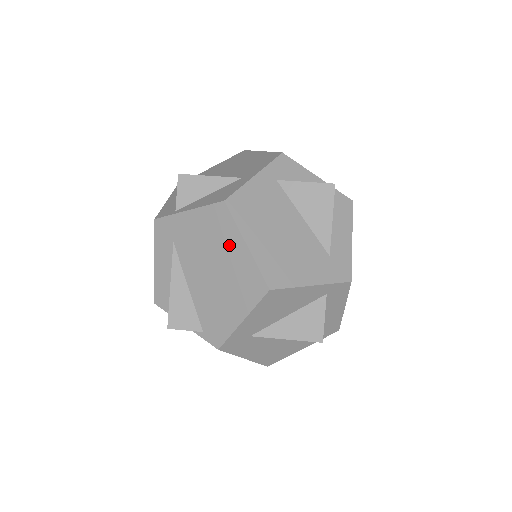
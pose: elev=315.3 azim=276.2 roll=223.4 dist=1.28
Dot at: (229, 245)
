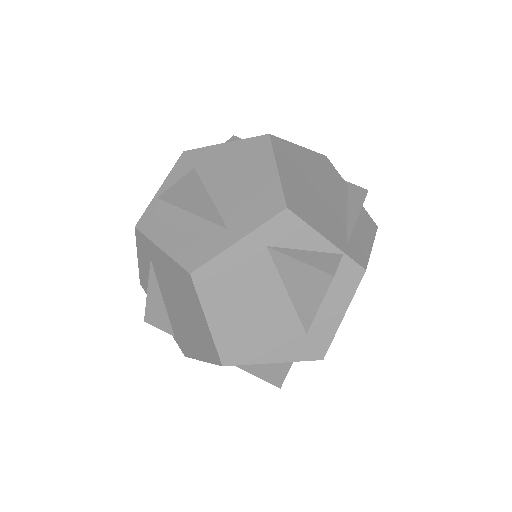
Dot at: (193, 308)
